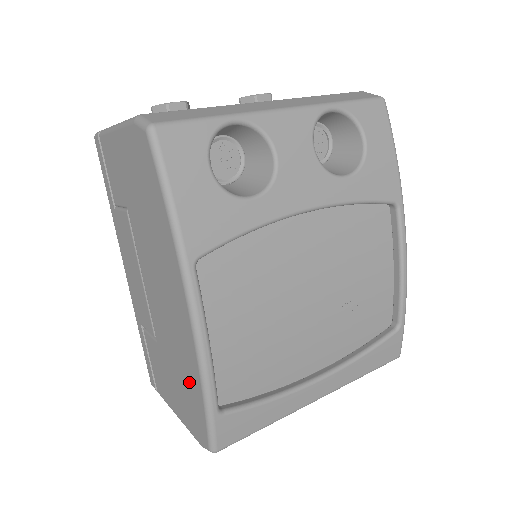
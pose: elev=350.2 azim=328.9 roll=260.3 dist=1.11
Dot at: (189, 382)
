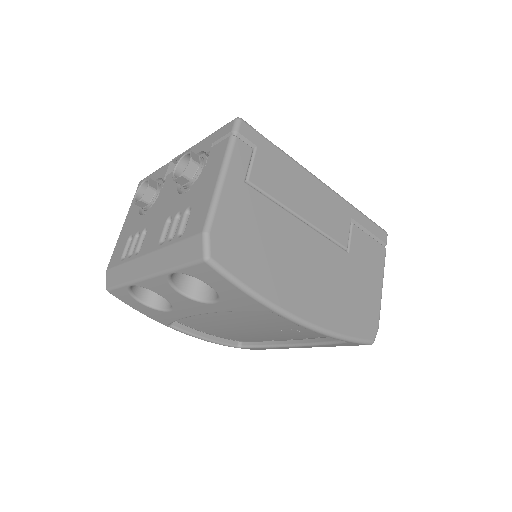
Dot at: occluded
